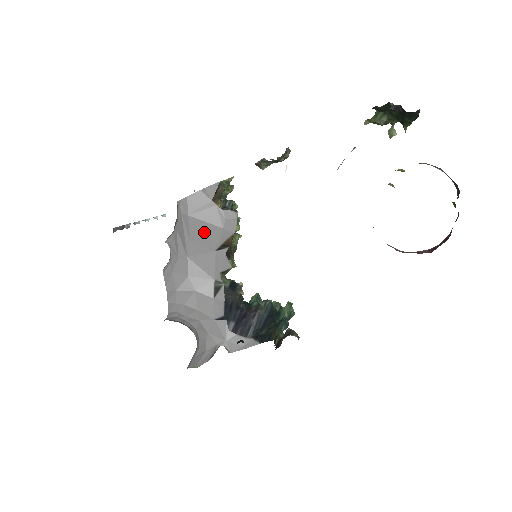
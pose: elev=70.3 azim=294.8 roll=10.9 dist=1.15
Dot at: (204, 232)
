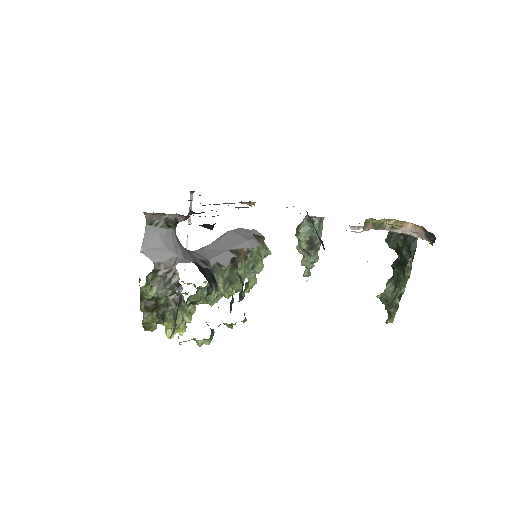
Dot at: (232, 240)
